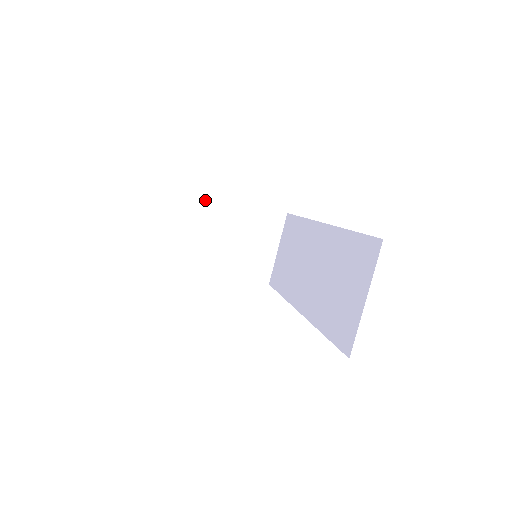
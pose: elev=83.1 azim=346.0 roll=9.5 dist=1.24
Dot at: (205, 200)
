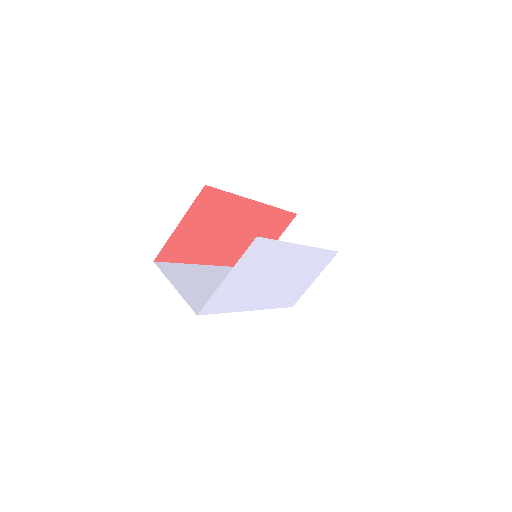
Dot at: occluded
